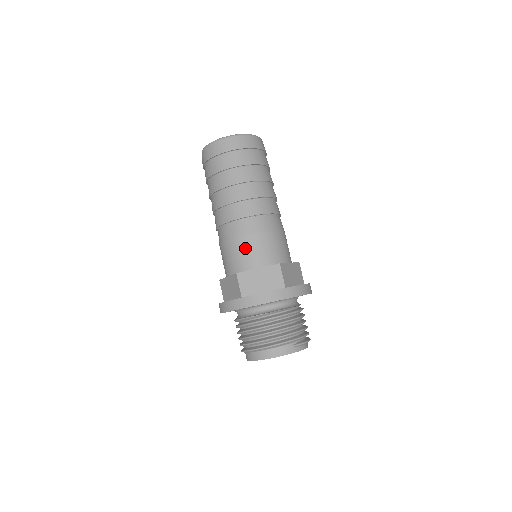
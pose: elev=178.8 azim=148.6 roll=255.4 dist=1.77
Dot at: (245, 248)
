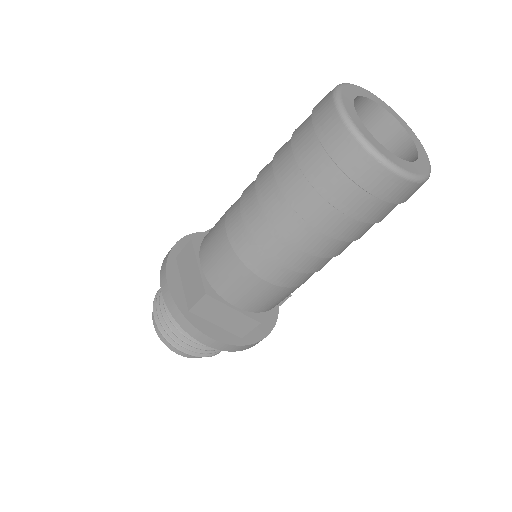
Dot at: (242, 283)
